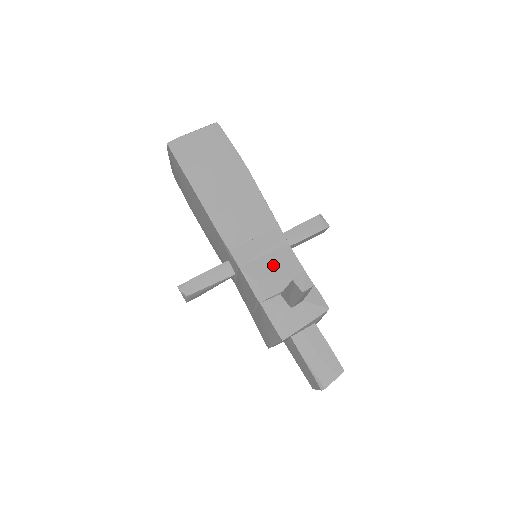
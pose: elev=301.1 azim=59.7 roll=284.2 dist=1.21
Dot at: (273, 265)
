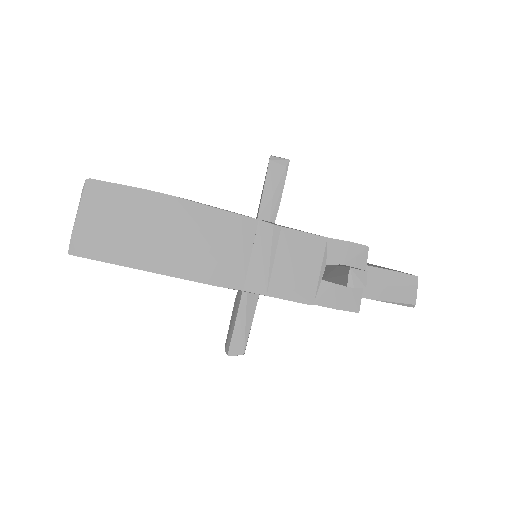
Dot at: (290, 261)
